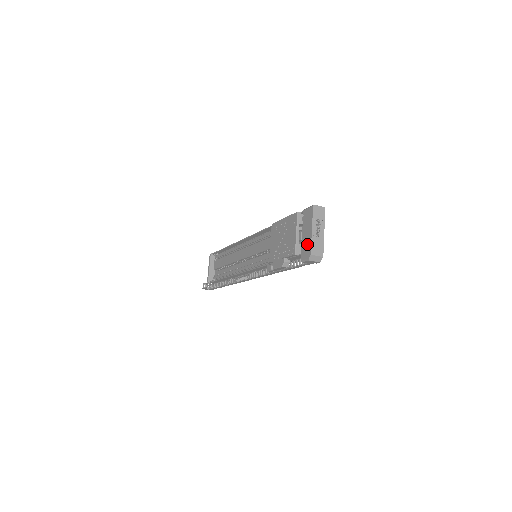
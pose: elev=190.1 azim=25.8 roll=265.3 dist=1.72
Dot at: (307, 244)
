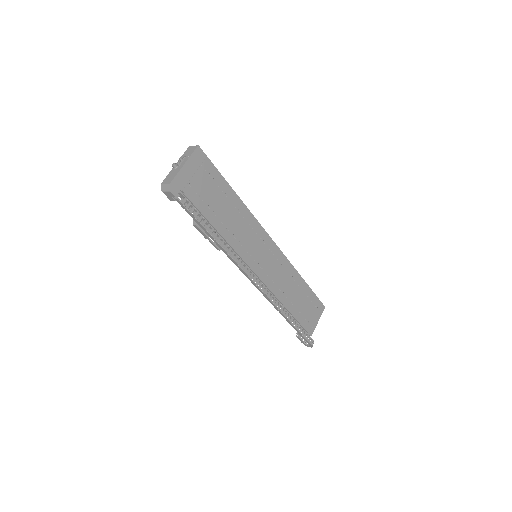
Dot at: occluded
